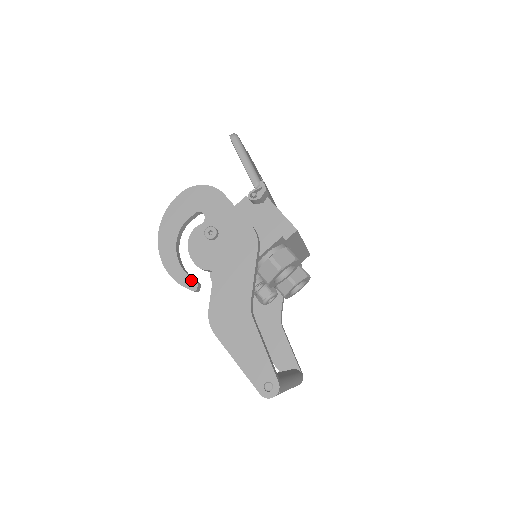
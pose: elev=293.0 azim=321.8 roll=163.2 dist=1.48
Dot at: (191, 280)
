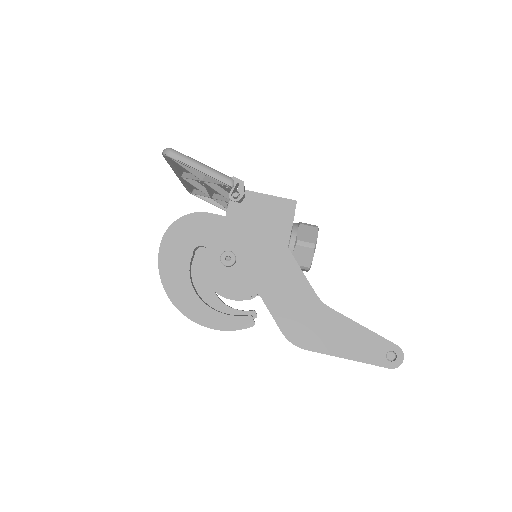
Dot at: (242, 318)
